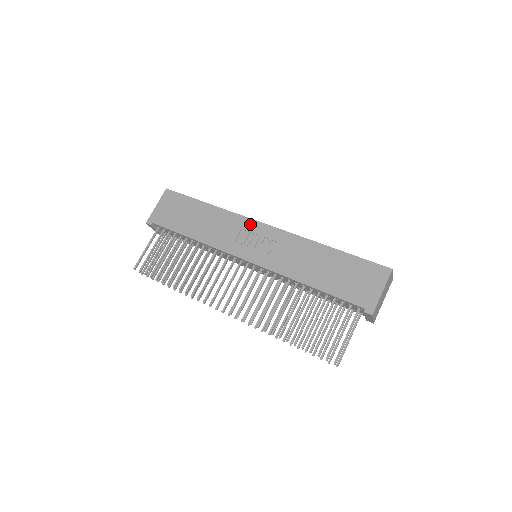
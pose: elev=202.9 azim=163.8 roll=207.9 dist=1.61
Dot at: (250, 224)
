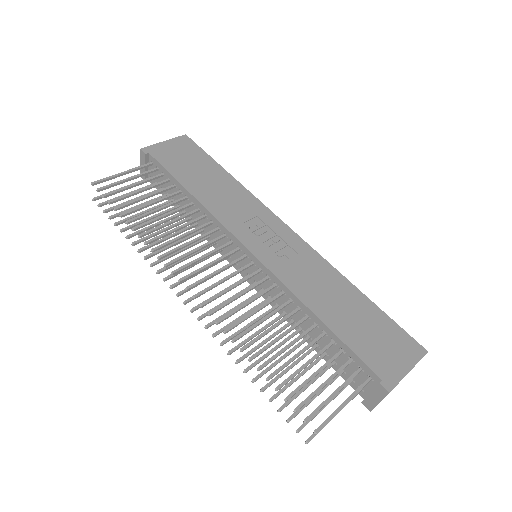
Dot at: (270, 217)
